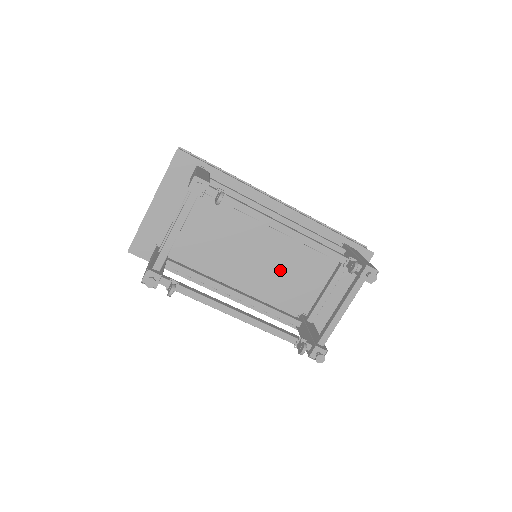
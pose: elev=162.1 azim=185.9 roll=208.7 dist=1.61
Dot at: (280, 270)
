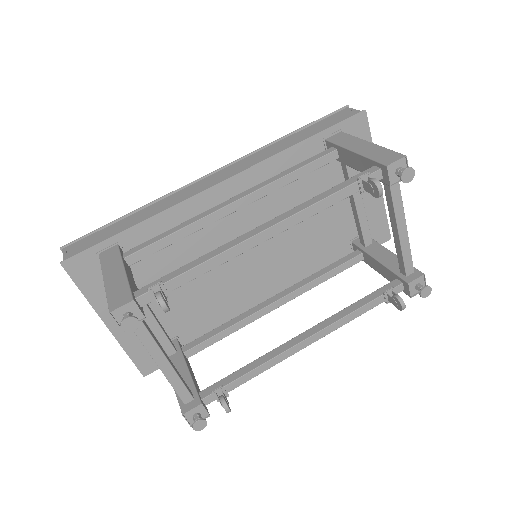
Dot at: (291, 234)
